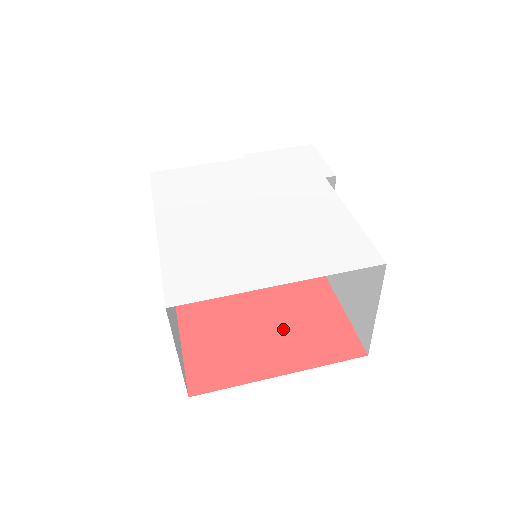
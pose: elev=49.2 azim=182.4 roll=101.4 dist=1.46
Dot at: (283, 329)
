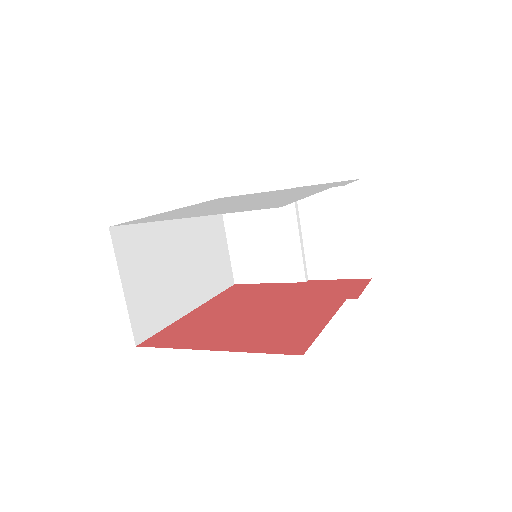
Dot at: (254, 327)
